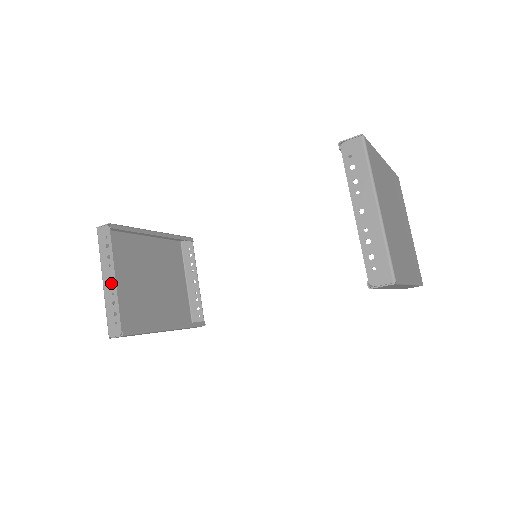
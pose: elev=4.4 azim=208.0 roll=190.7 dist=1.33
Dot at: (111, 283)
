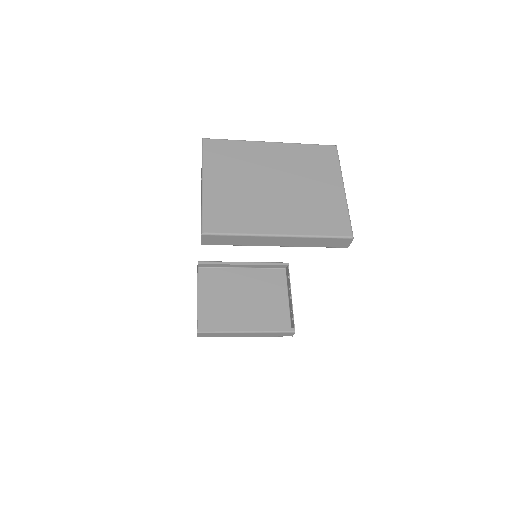
Dot at: occluded
